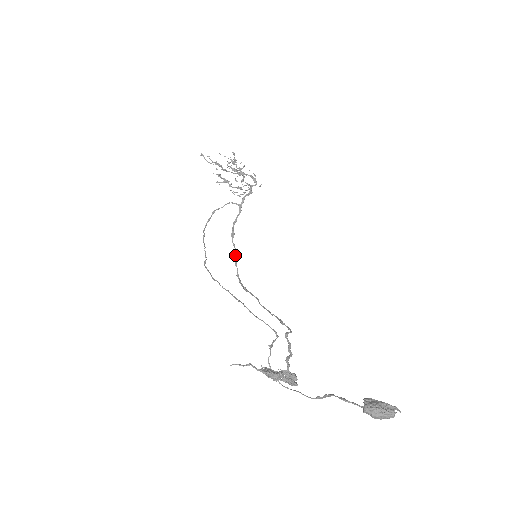
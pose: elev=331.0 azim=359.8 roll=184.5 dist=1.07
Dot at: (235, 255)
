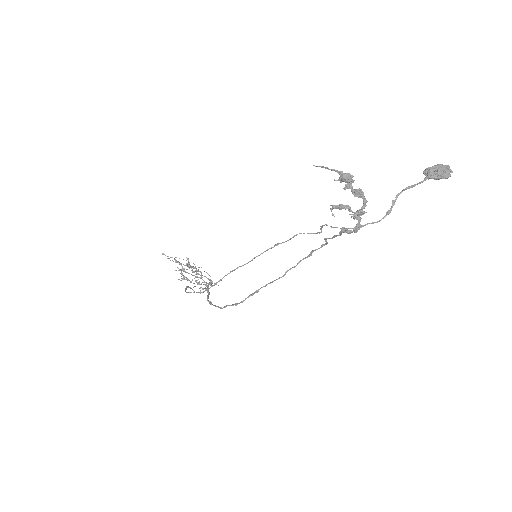
Dot at: occluded
